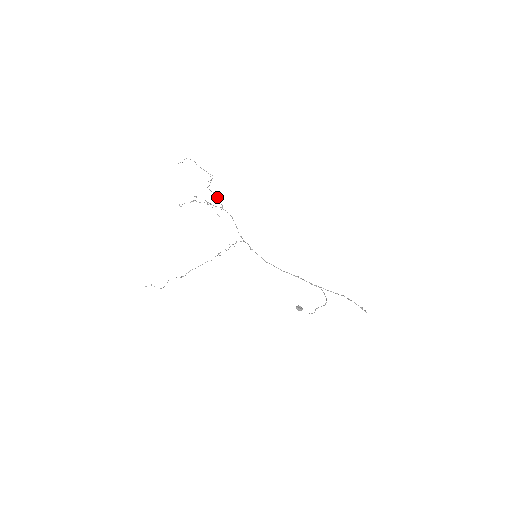
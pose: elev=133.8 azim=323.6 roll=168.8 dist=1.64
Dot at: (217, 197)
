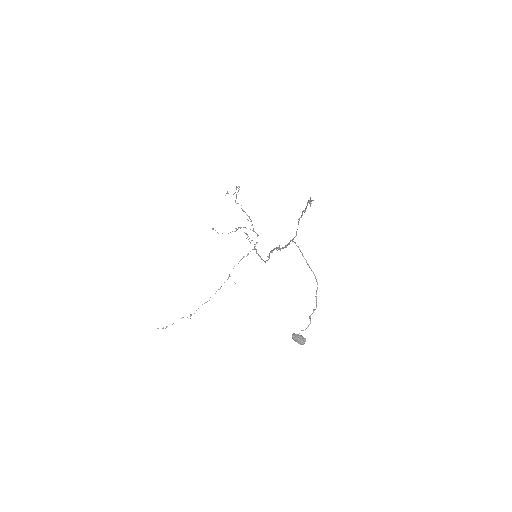
Dot at: (251, 220)
